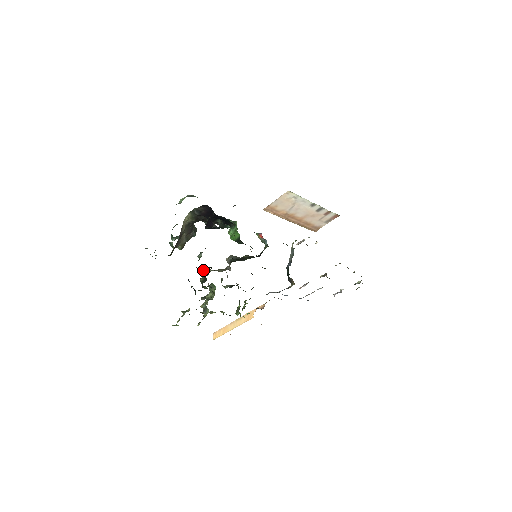
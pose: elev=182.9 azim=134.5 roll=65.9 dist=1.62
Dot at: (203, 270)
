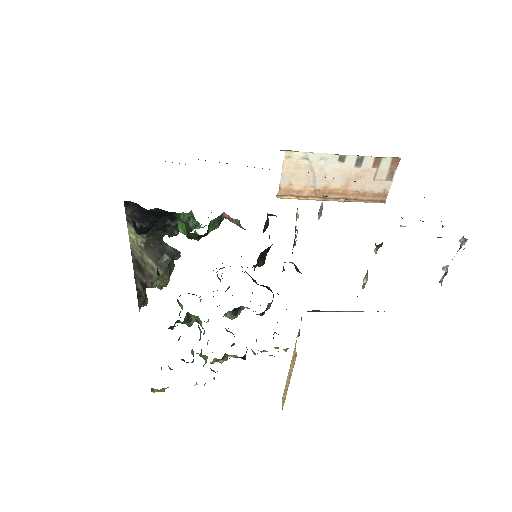
Dot at: (177, 299)
